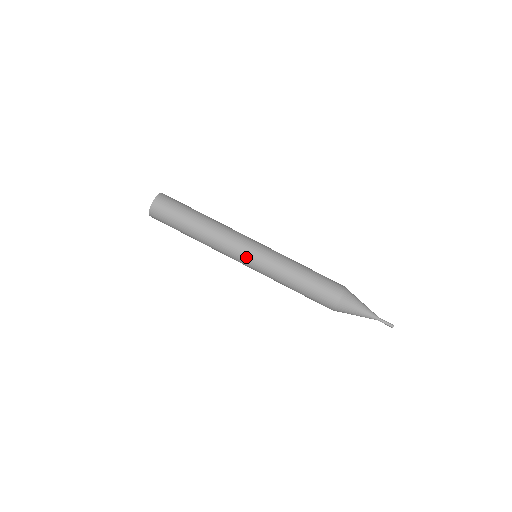
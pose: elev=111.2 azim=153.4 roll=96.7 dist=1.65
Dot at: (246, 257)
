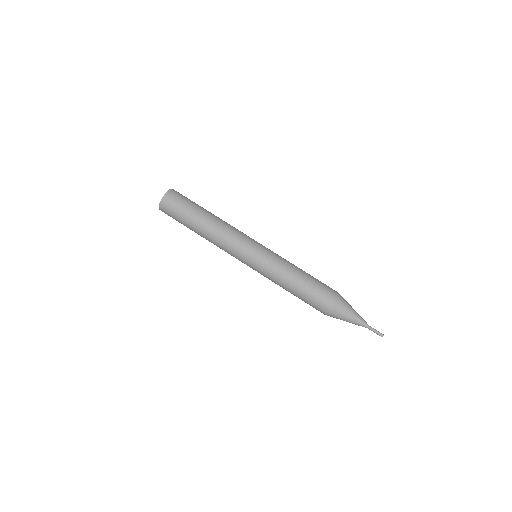
Dot at: (248, 252)
